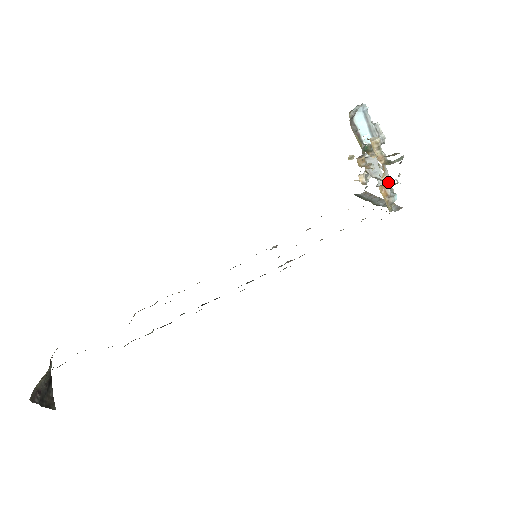
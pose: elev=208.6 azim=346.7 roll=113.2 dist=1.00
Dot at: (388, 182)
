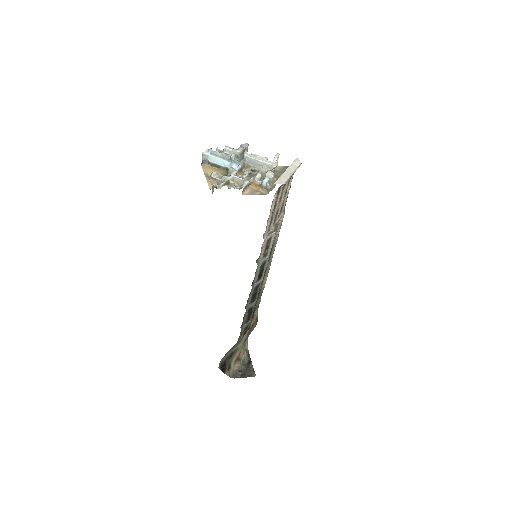
Dot at: (244, 185)
